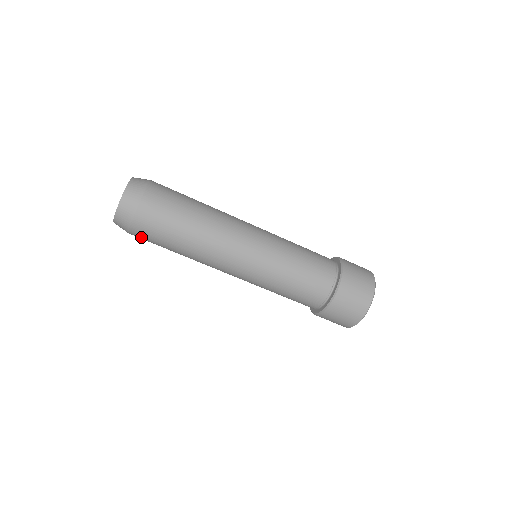
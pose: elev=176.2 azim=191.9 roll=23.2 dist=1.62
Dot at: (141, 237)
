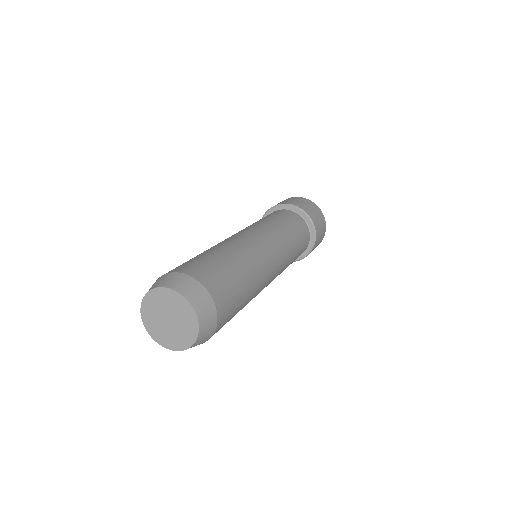
Dot at: occluded
